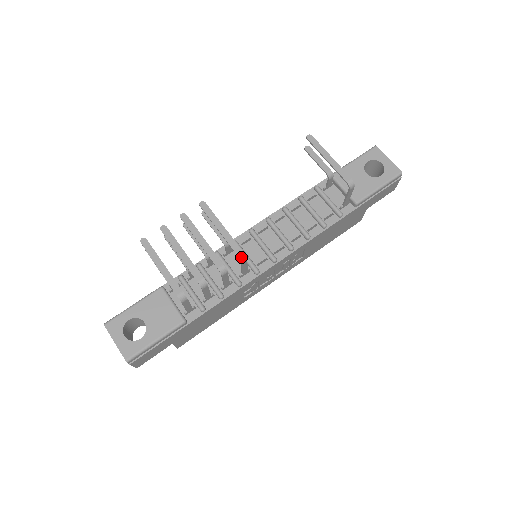
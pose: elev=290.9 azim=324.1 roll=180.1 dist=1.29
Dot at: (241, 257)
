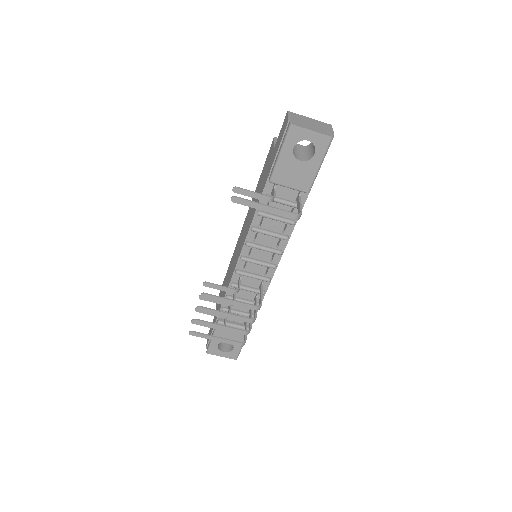
Dot at: (258, 309)
